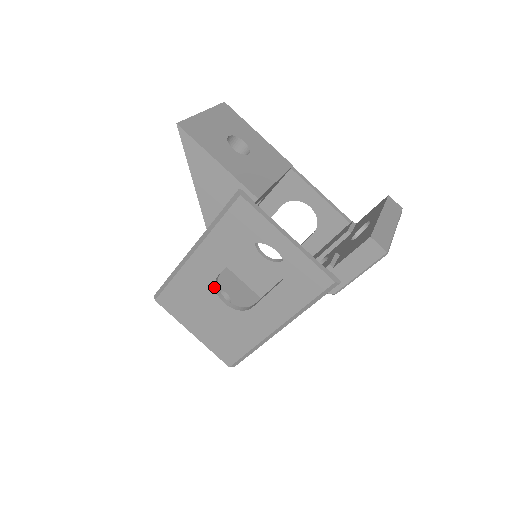
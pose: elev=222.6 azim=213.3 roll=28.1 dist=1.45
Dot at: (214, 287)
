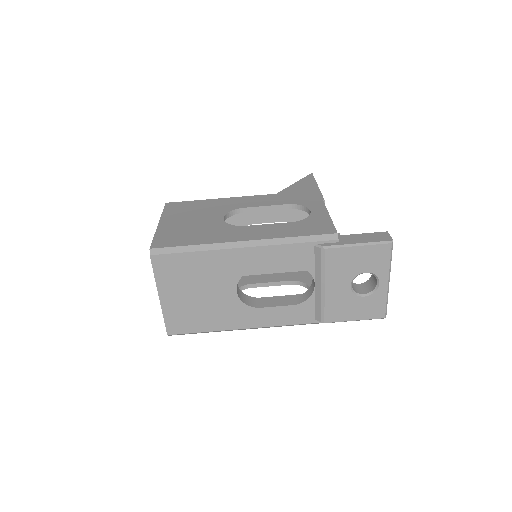
Dot at: (231, 211)
